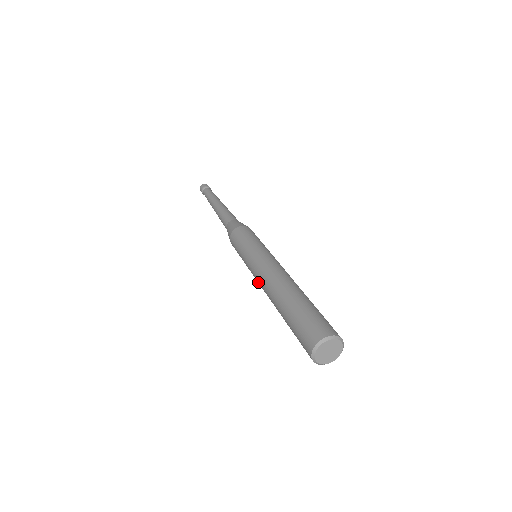
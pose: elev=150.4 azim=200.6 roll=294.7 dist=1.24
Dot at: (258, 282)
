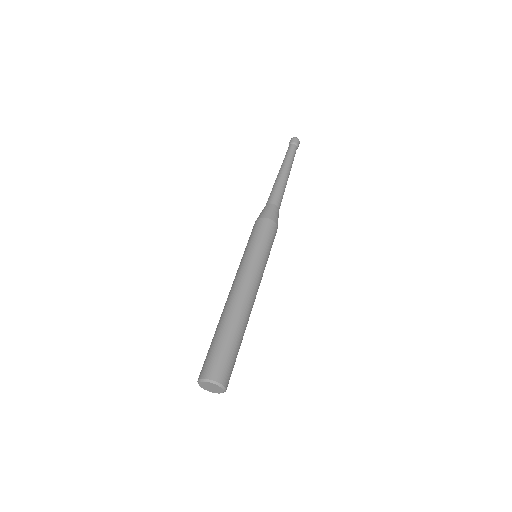
Dot at: (233, 282)
